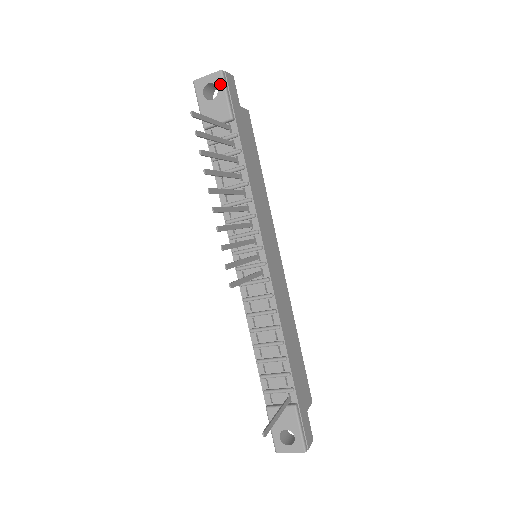
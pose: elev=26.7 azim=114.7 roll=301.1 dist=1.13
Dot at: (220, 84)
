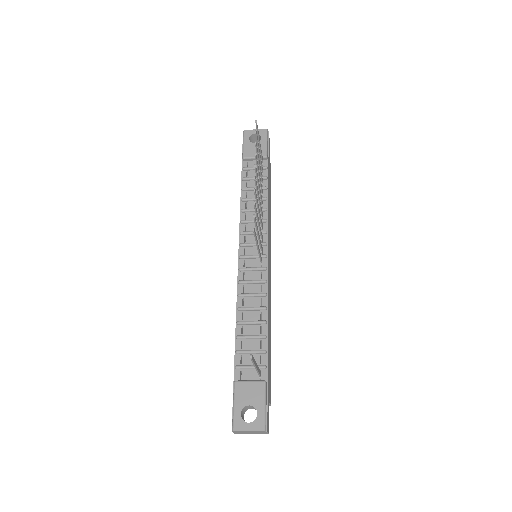
Dot at: (264, 136)
